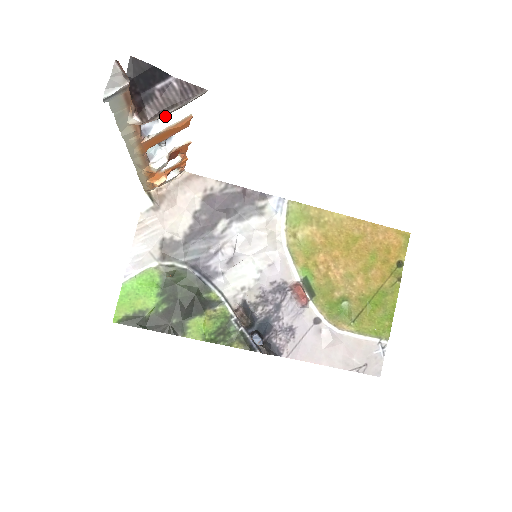
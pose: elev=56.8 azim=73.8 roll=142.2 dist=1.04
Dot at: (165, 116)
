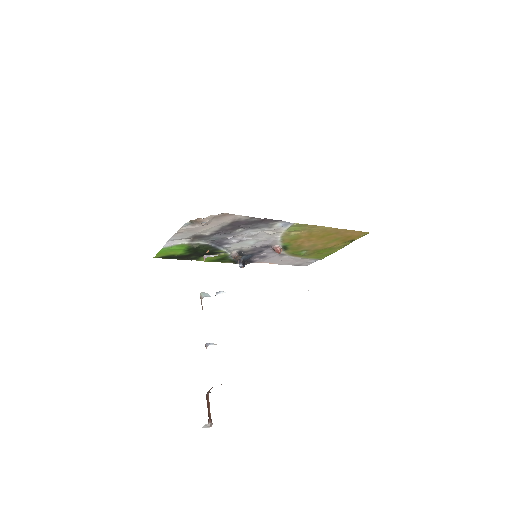
Dot at: occluded
